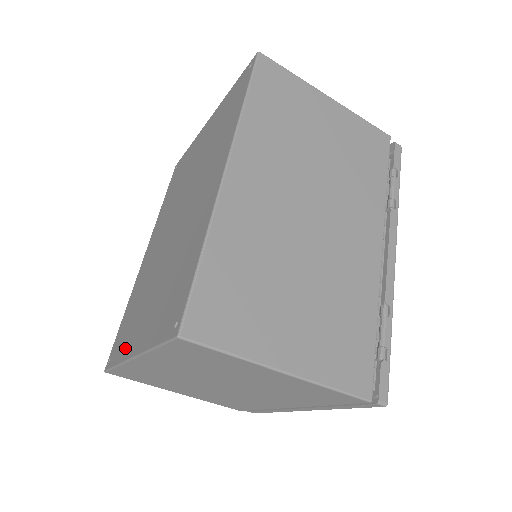
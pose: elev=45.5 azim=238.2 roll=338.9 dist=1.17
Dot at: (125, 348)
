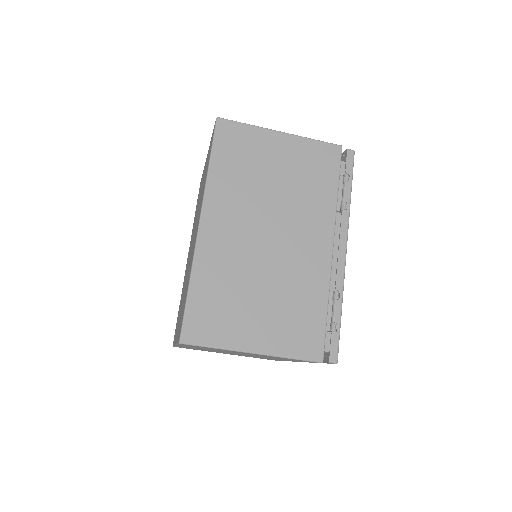
Dot at: occluded
